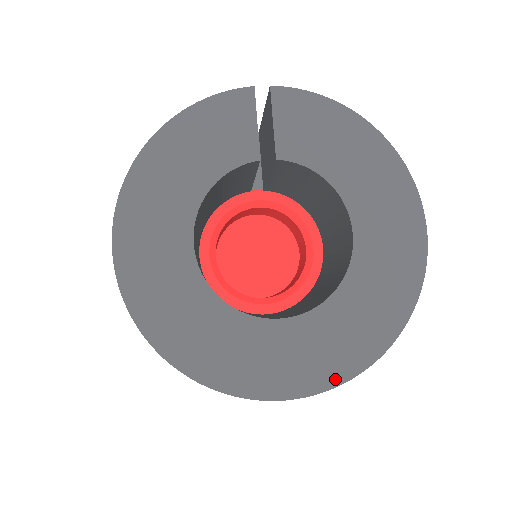
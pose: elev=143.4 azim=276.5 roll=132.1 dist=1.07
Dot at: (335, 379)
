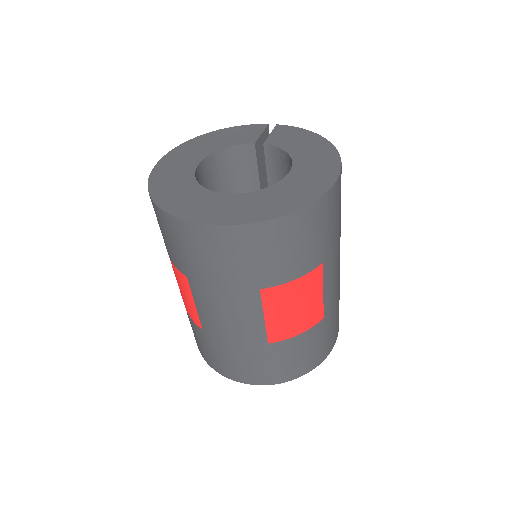
Dot at: (240, 221)
